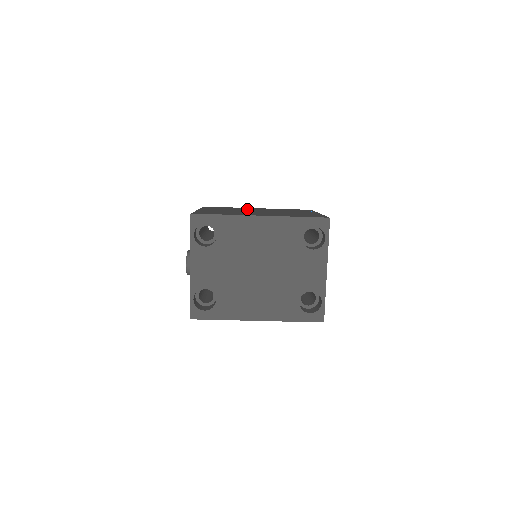
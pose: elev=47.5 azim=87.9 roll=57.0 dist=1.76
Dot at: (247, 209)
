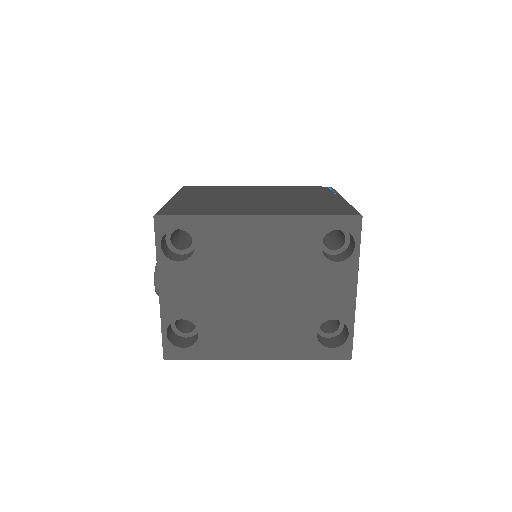
Dot at: (242, 191)
